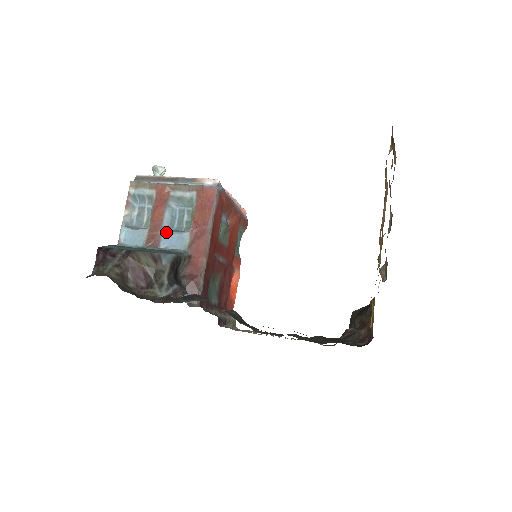
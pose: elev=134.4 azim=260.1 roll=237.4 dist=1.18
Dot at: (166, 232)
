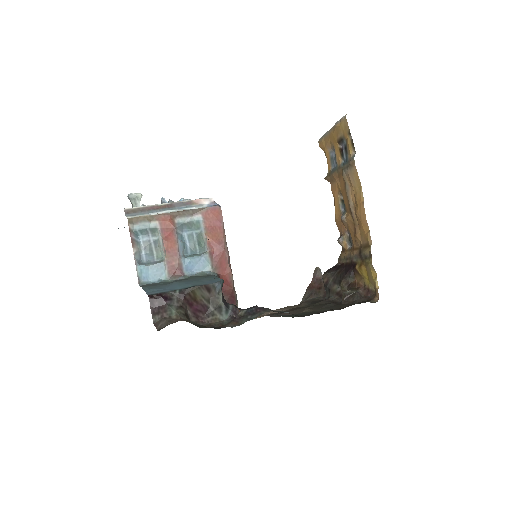
Dot at: (185, 259)
